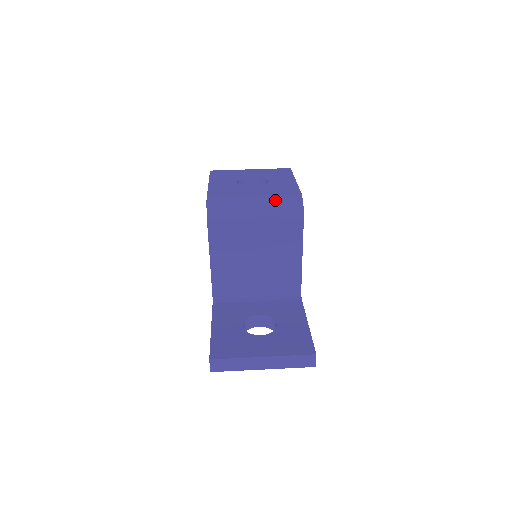
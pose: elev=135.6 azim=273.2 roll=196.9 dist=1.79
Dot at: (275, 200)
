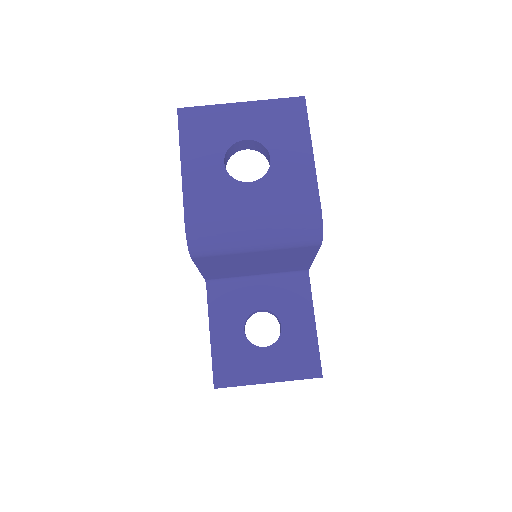
Dot at: (283, 227)
